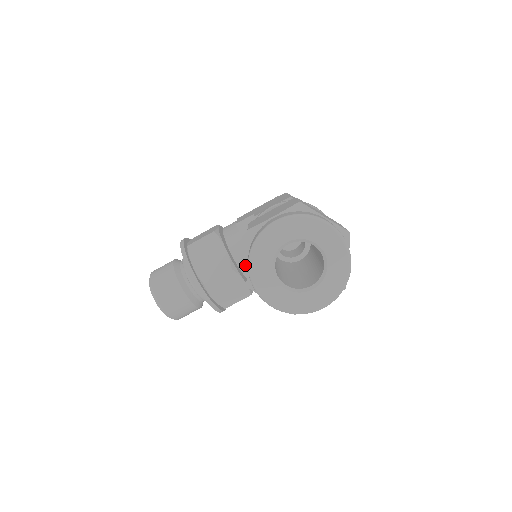
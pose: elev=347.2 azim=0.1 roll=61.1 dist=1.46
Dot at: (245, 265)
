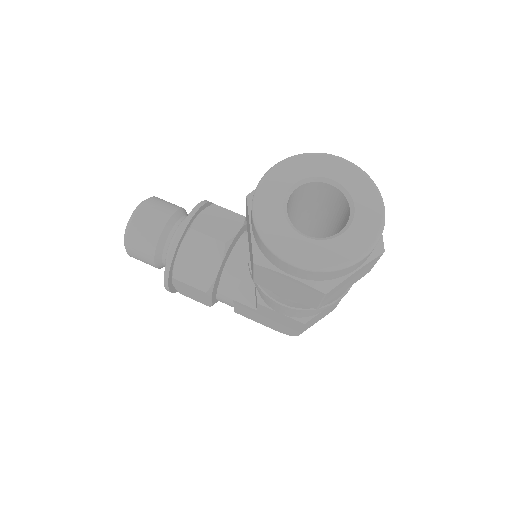
Dot at: (236, 259)
